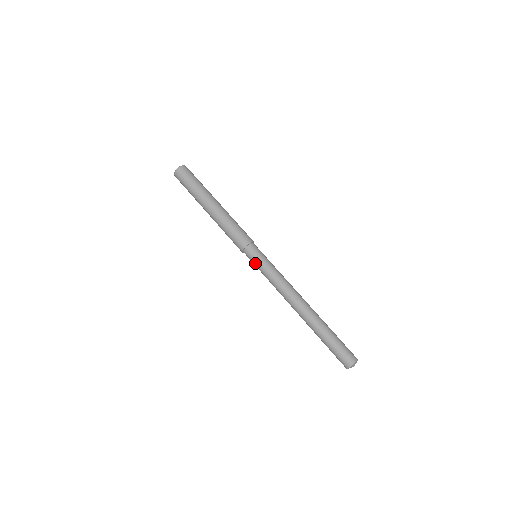
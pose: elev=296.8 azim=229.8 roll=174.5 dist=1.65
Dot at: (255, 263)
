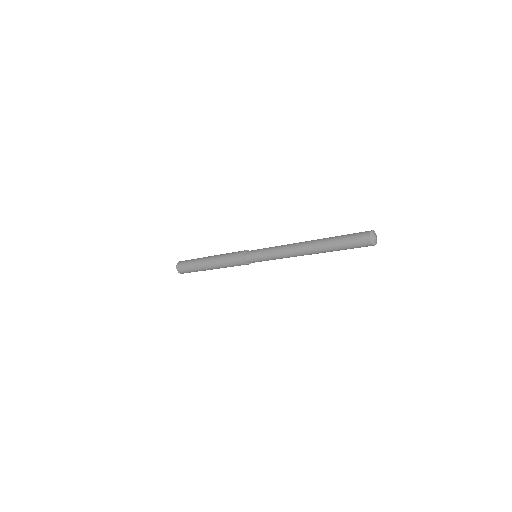
Dot at: (258, 261)
